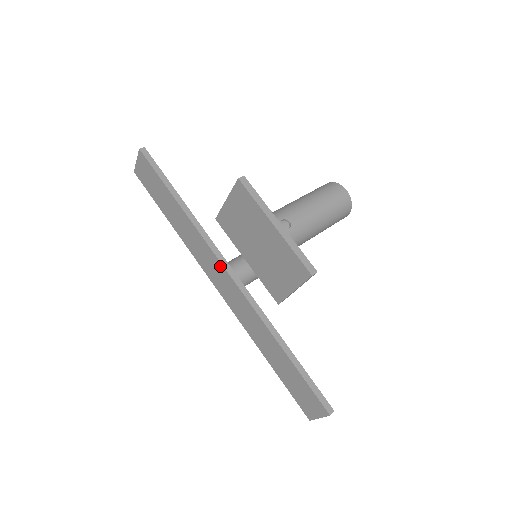
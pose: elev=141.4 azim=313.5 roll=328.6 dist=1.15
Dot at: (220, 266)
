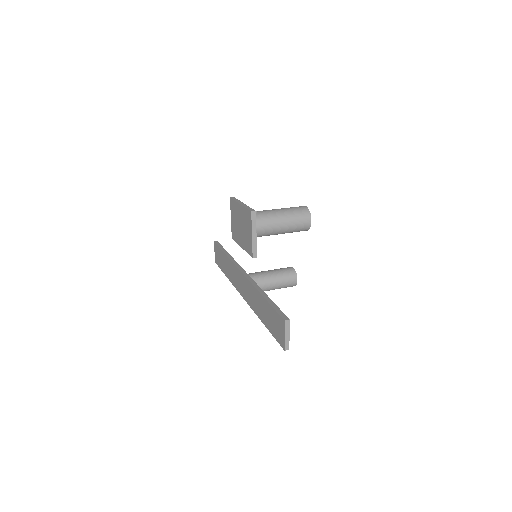
Dot at: (239, 272)
